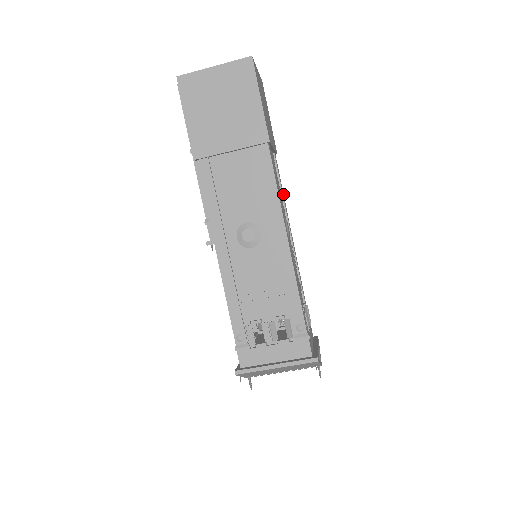
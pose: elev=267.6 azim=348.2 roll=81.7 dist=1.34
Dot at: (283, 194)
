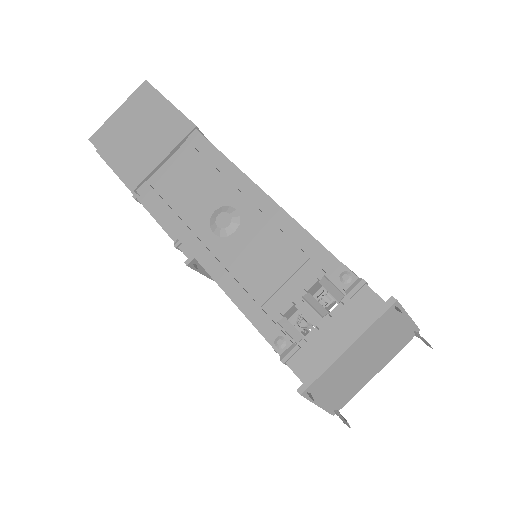
Dot at: occluded
